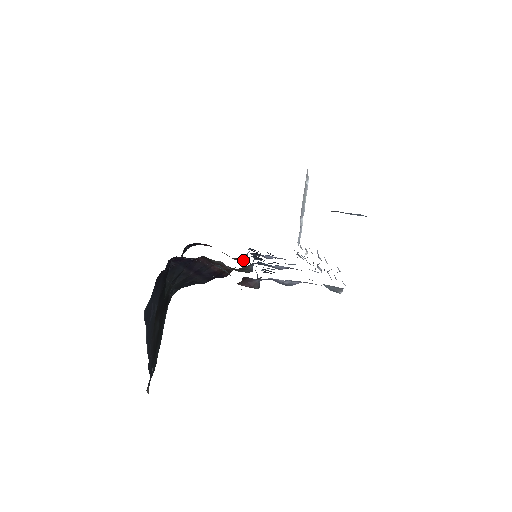
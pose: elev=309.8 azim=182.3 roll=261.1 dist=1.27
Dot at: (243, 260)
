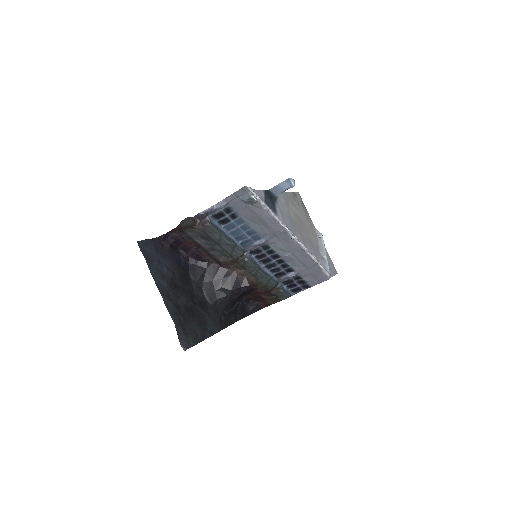
Dot at: (278, 289)
